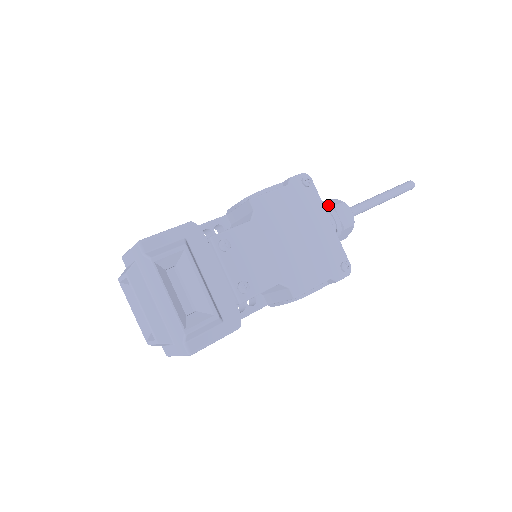
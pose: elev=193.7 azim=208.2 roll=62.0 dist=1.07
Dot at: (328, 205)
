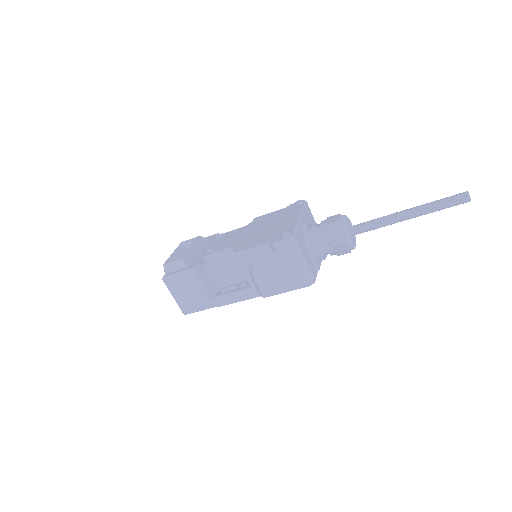
Dot at: occluded
